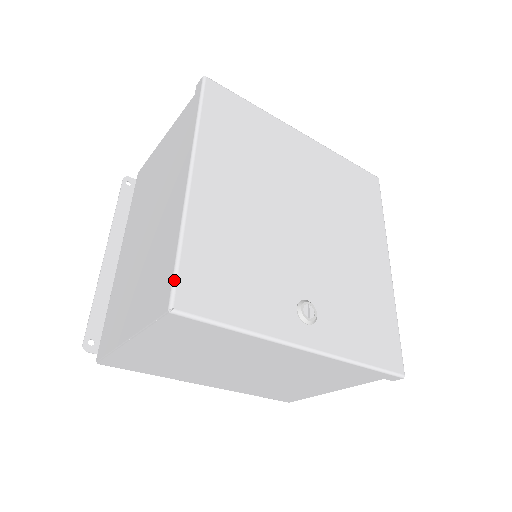
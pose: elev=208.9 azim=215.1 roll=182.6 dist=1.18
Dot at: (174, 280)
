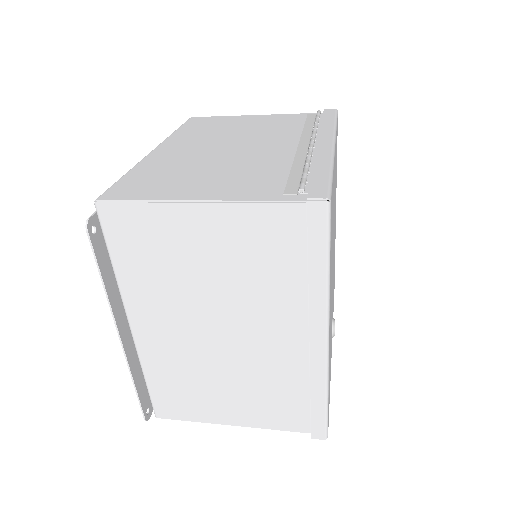
Dot at: (327, 423)
